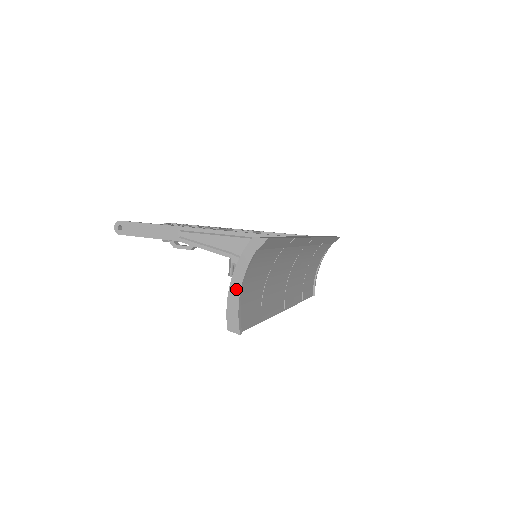
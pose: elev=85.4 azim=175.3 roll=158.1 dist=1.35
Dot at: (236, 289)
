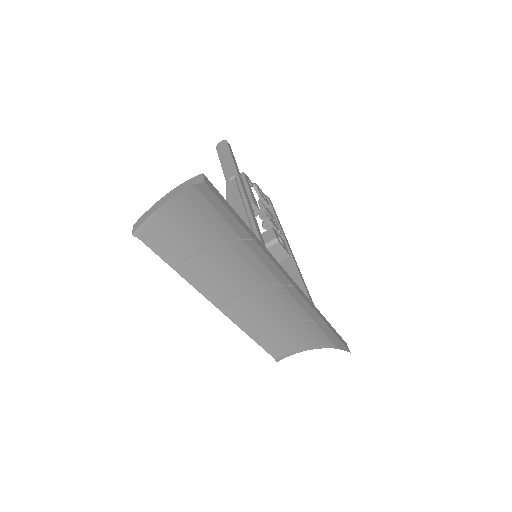
Dot at: (163, 201)
